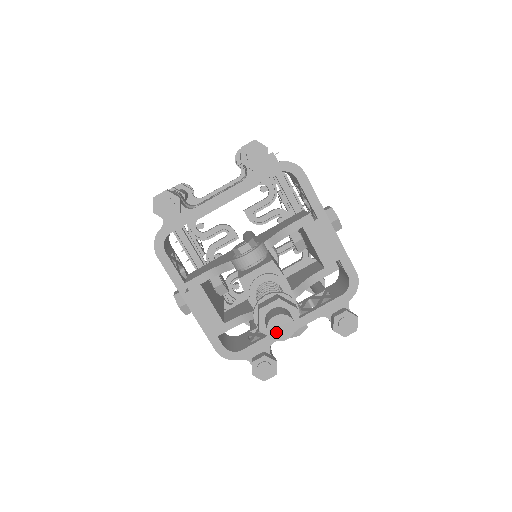
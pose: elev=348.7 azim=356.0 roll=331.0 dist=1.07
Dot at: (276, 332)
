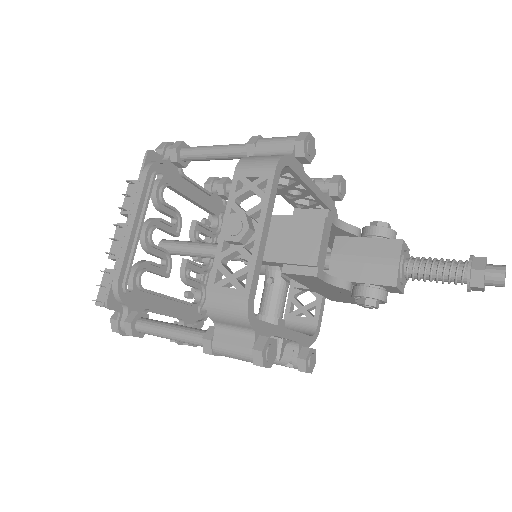
Dot at: (505, 276)
